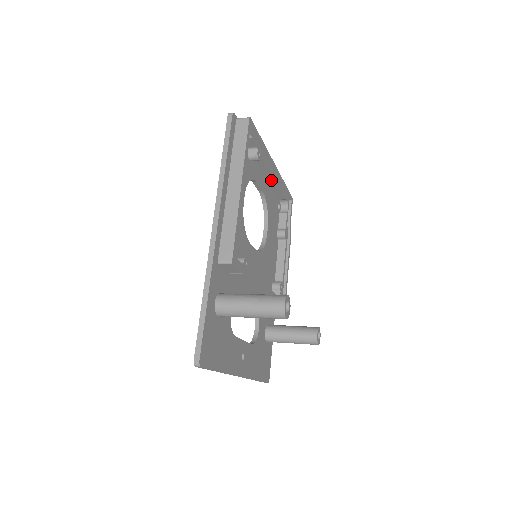
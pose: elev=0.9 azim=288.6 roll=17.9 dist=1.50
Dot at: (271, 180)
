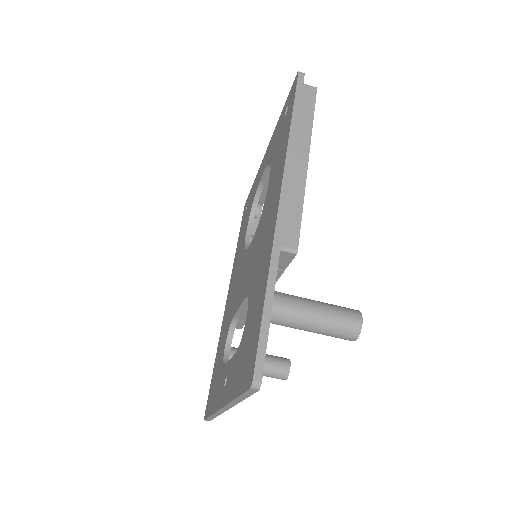
Dot at: occluded
